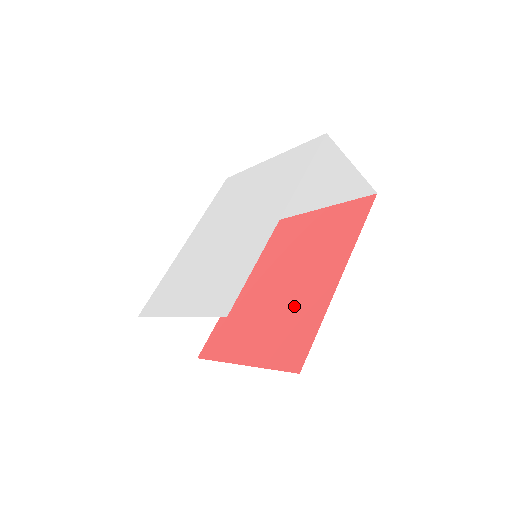
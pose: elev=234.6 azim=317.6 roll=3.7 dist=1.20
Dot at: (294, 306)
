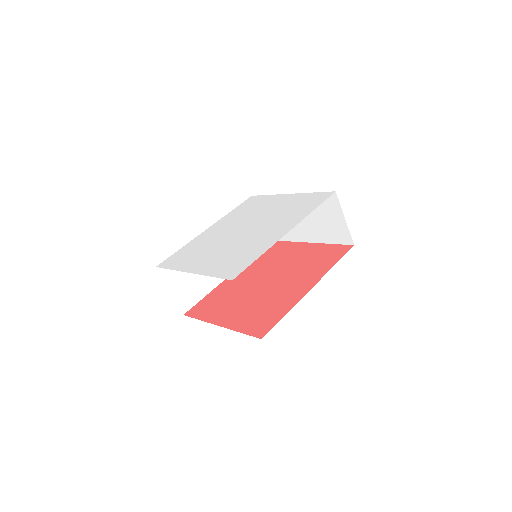
Dot at: (271, 299)
